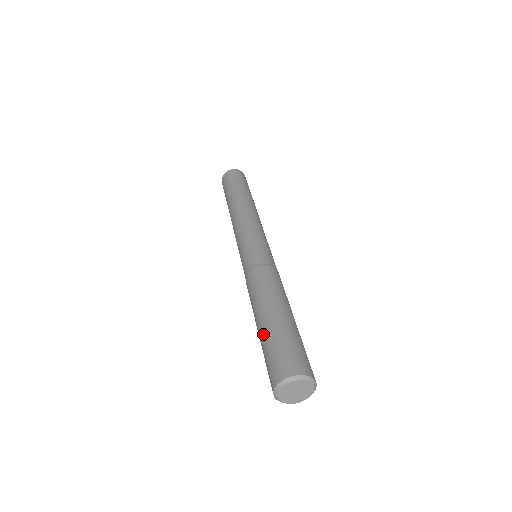
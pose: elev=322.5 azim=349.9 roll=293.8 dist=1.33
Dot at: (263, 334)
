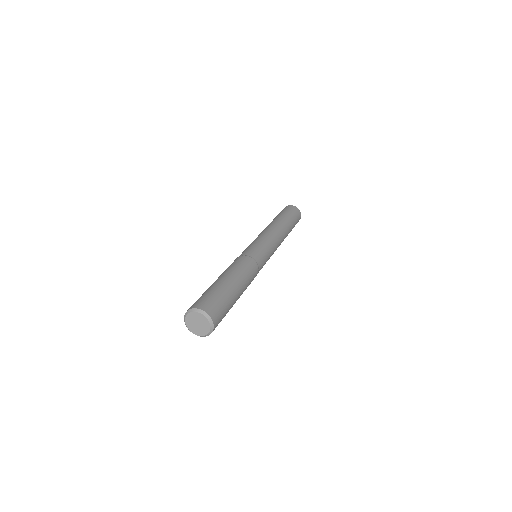
Dot at: (210, 286)
